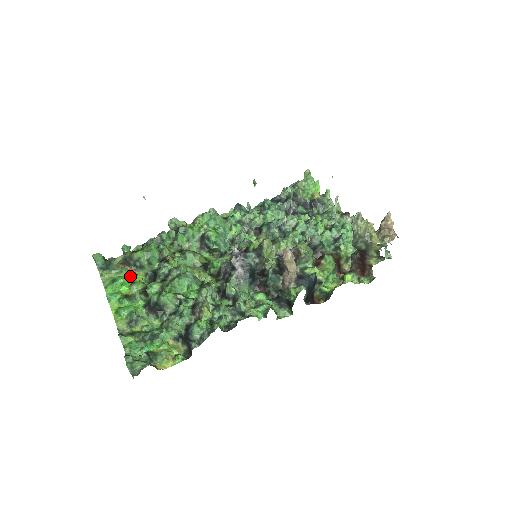
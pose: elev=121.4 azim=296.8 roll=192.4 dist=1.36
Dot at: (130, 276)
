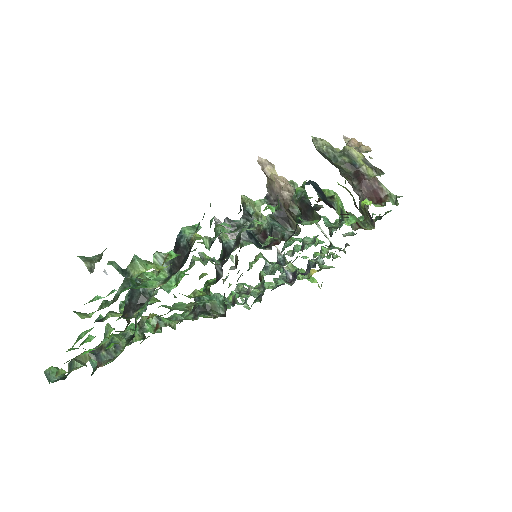
Dot at: occluded
